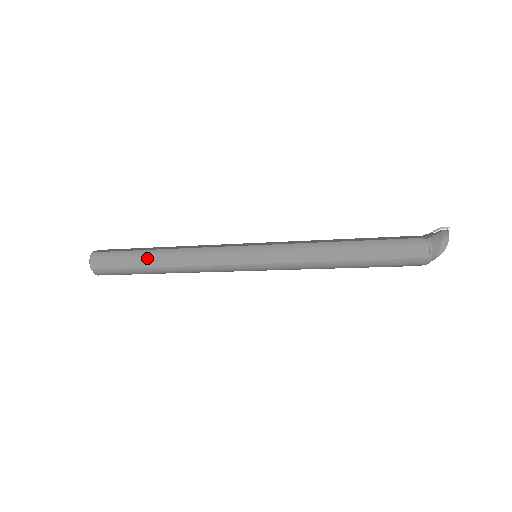
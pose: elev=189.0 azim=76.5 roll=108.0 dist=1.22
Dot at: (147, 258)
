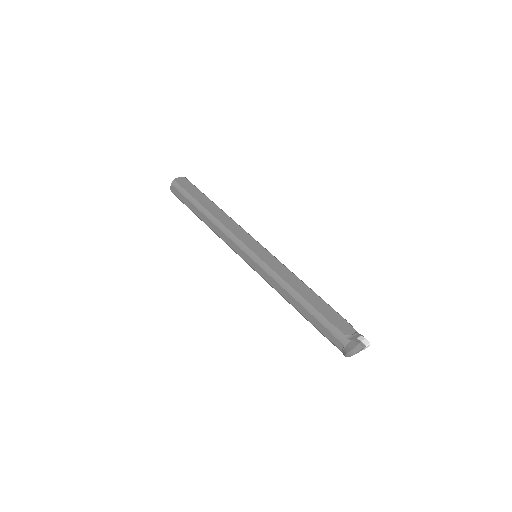
Dot at: (197, 209)
